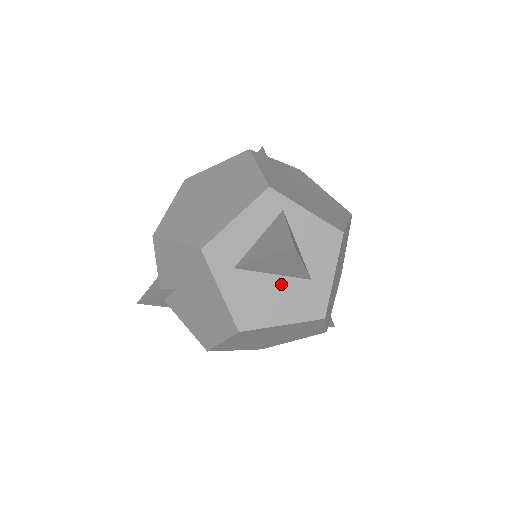
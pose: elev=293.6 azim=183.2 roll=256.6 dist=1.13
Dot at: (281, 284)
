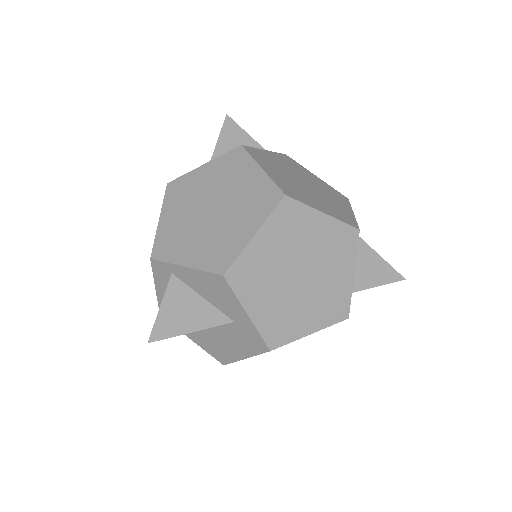
Dot at: (219, 329)
